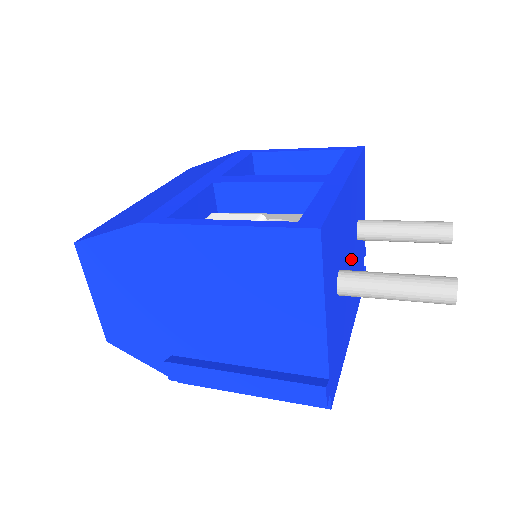
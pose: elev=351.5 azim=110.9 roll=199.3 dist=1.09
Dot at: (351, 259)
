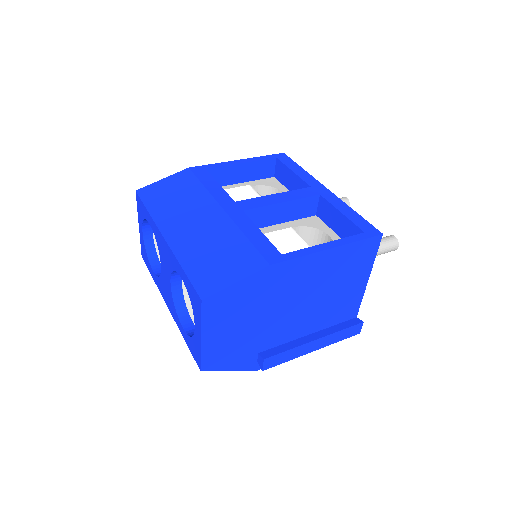
Dot at: occluded
